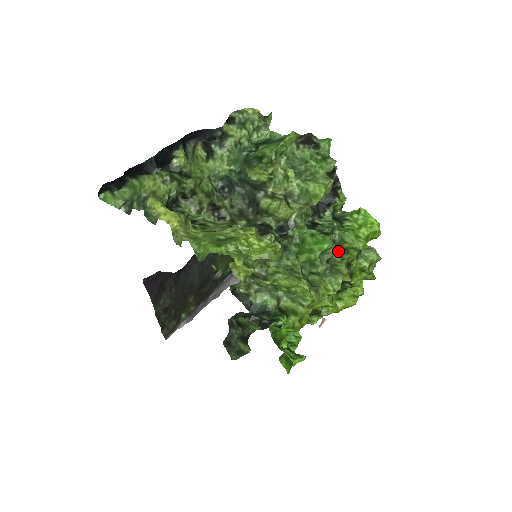
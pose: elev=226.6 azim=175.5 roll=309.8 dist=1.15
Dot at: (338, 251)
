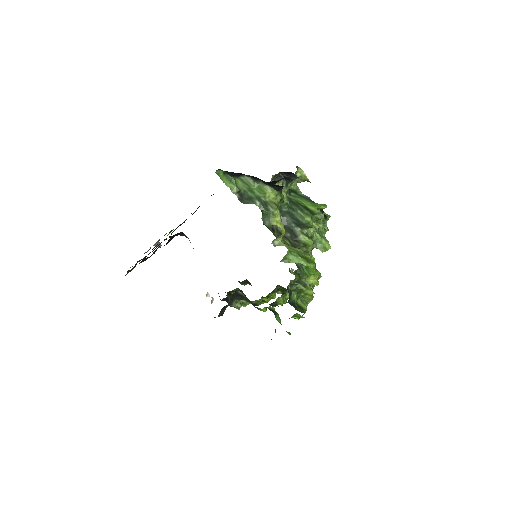
Dot at: (298, 275)
